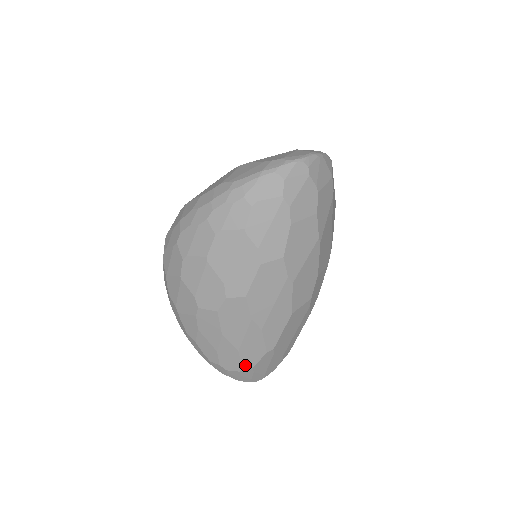
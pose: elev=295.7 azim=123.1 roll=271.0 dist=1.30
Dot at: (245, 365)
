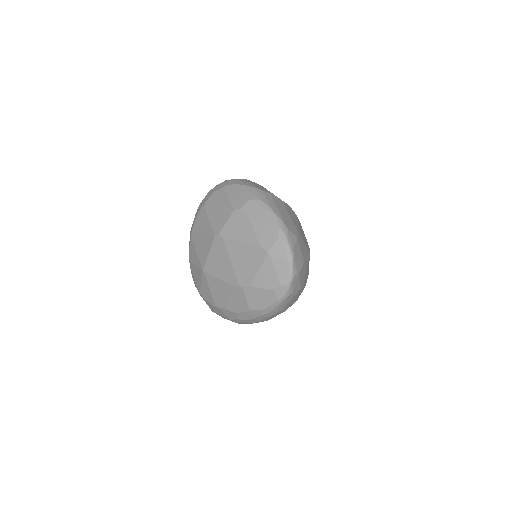
Dot at: occluded
